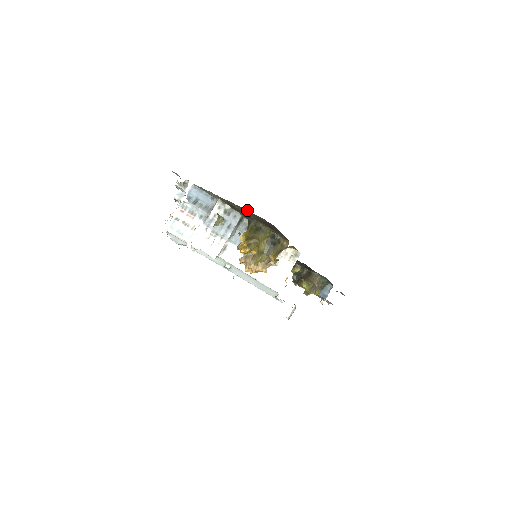
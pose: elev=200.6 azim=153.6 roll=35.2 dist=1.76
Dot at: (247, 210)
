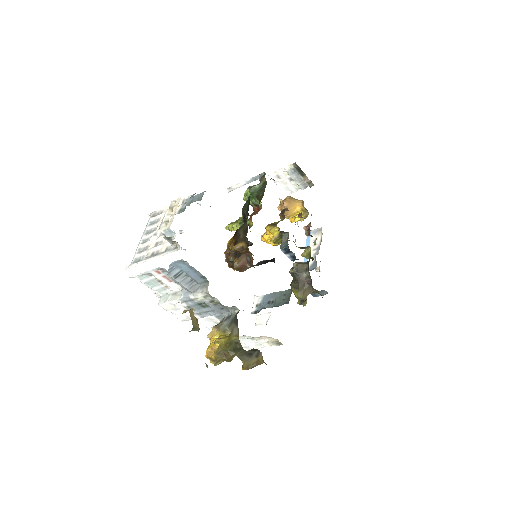
Dot at: occluded
